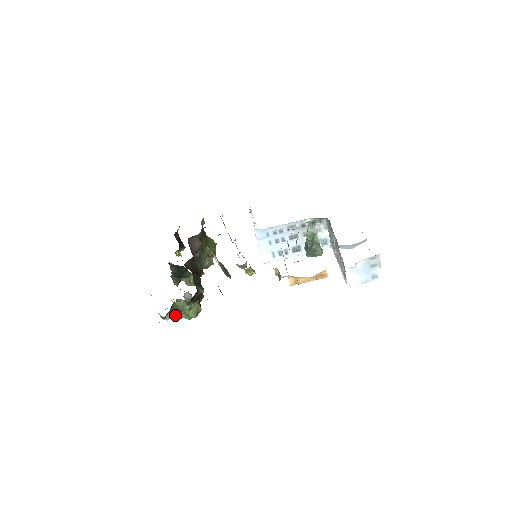
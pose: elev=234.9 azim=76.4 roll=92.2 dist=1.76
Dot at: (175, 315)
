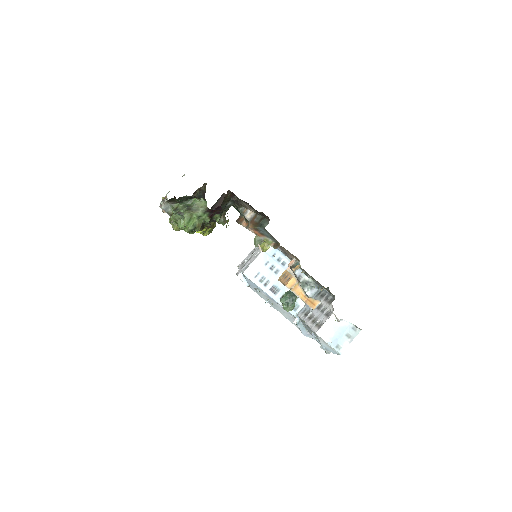
Dot at: (178, 210)
